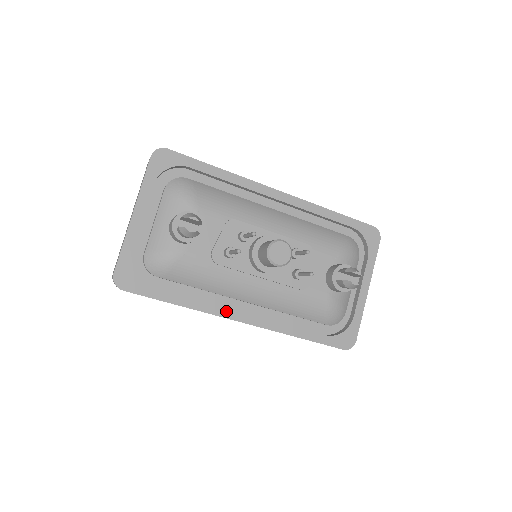
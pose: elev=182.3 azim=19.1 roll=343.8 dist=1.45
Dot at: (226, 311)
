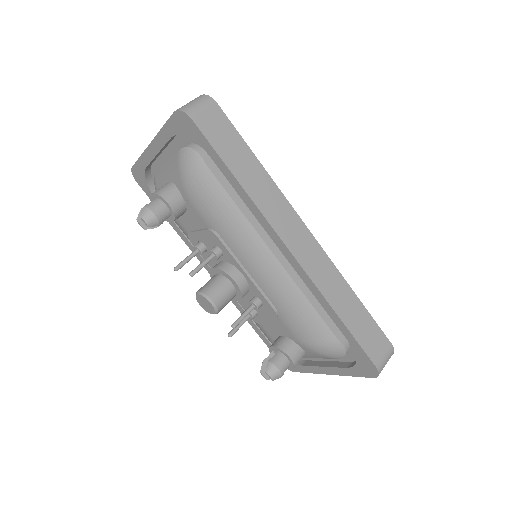
Dot at: occluded
